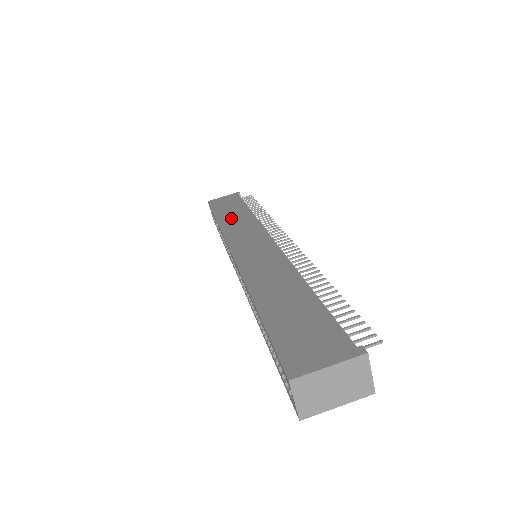
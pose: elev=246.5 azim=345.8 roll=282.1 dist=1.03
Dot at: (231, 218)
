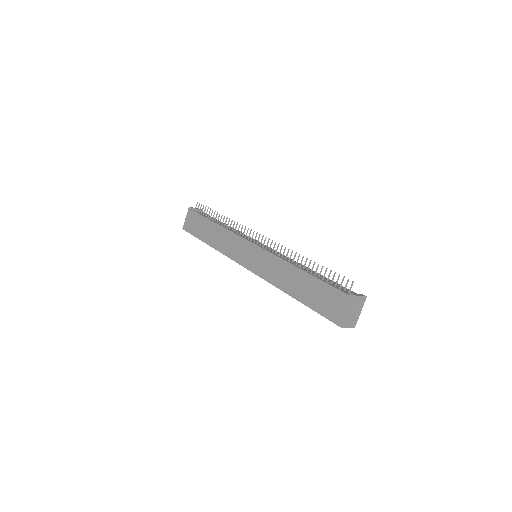
Dot at: (215, 239)
